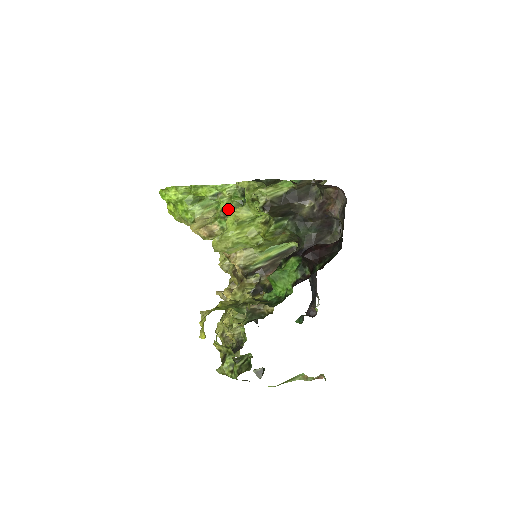
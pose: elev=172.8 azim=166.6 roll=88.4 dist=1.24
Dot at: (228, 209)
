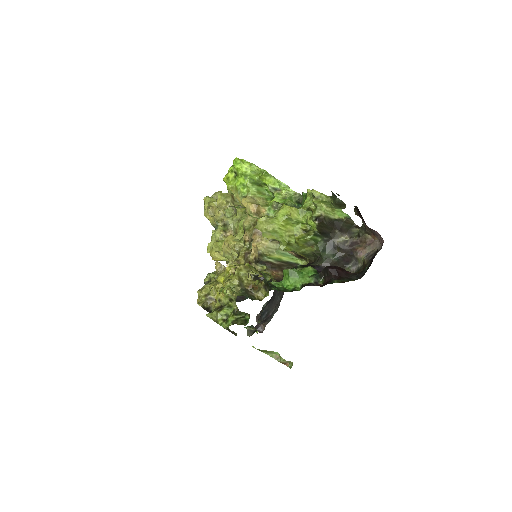
Dot at: (283, 204)
